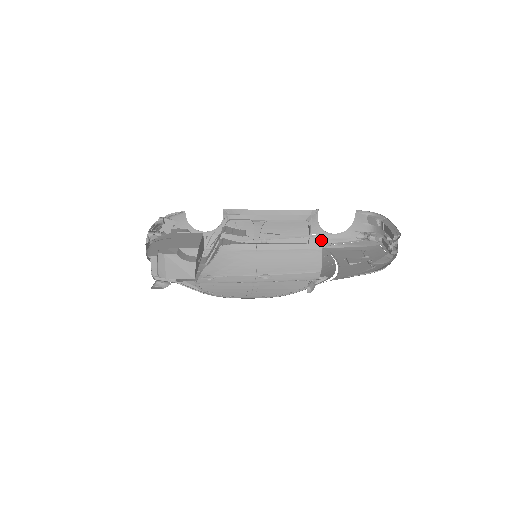
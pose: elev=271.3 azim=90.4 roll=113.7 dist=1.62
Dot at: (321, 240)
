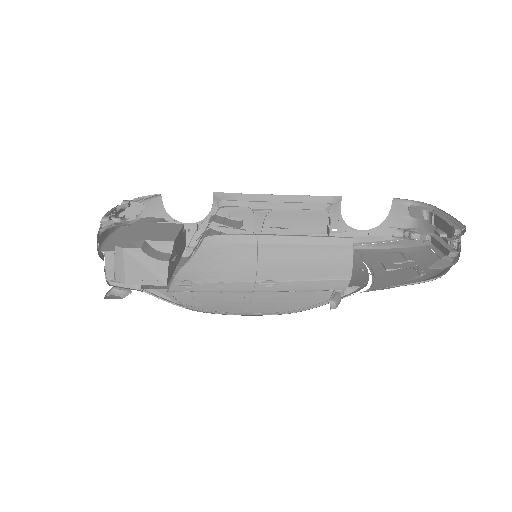
Dot at: occluded
